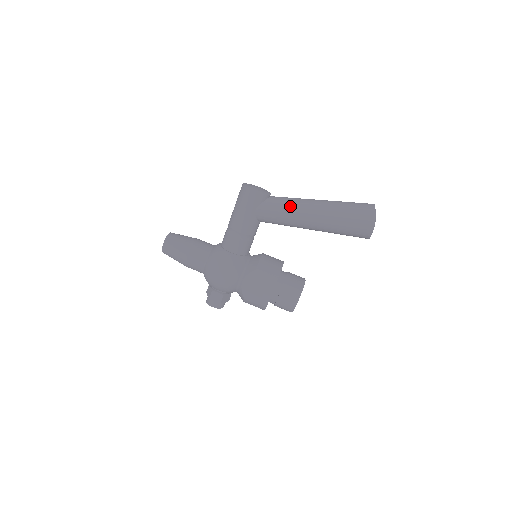
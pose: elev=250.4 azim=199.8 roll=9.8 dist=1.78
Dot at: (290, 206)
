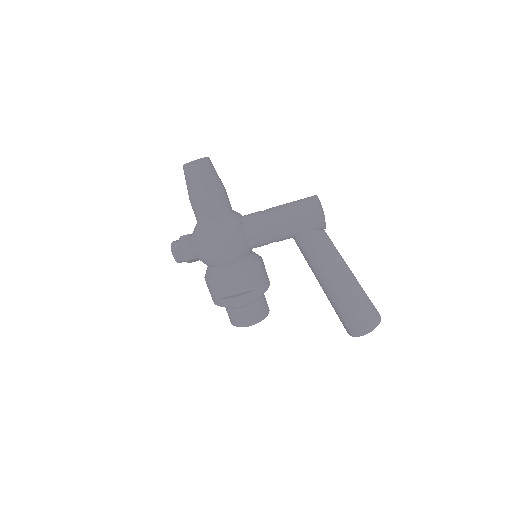
Dot at: (332, 256)
